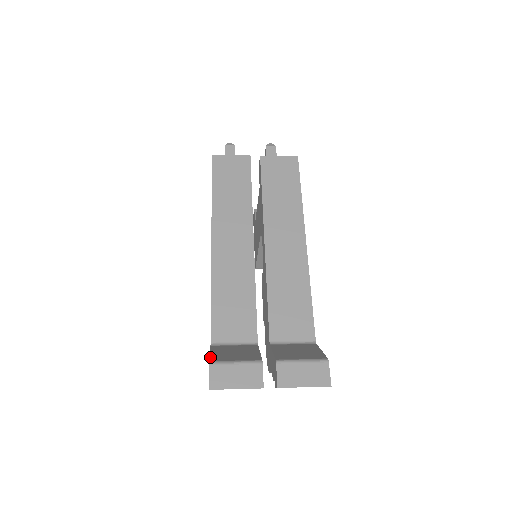
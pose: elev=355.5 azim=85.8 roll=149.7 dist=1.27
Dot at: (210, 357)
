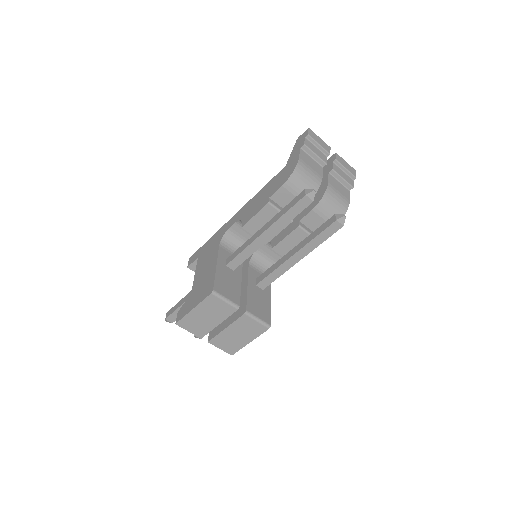
Dot at: (295, 146)
